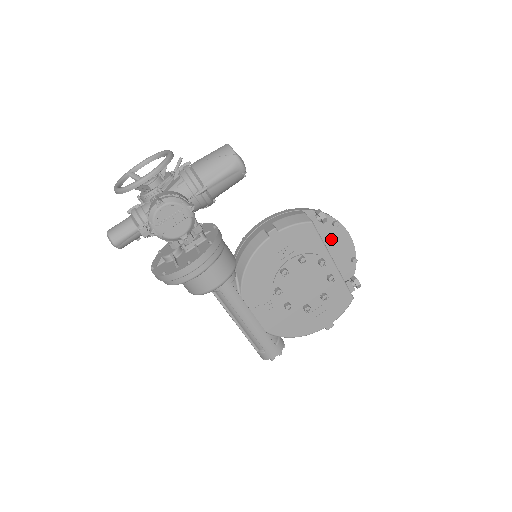
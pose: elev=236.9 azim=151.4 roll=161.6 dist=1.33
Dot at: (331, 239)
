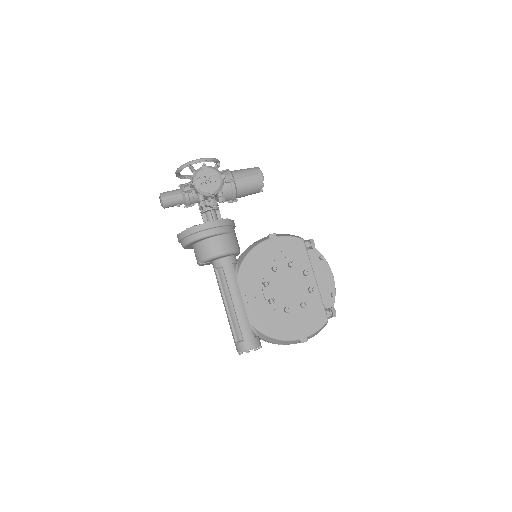
Dot at: (317, 270)
